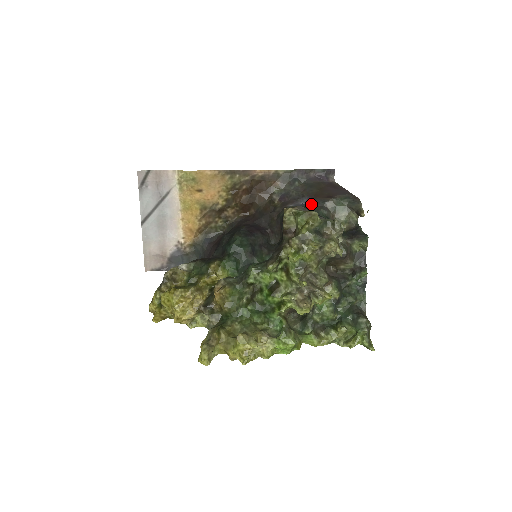
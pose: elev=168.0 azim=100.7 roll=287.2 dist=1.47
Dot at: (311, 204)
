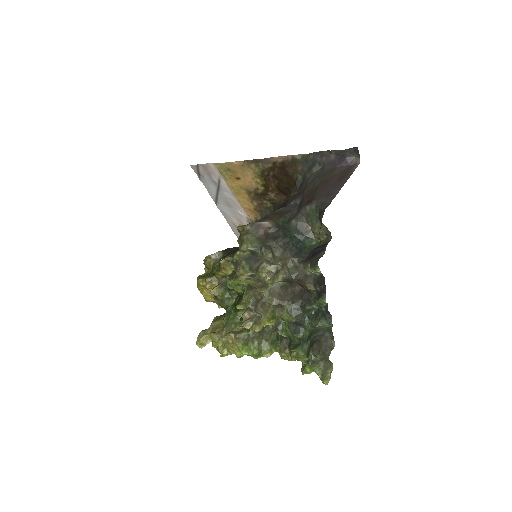
Dot at: (298, 207)
